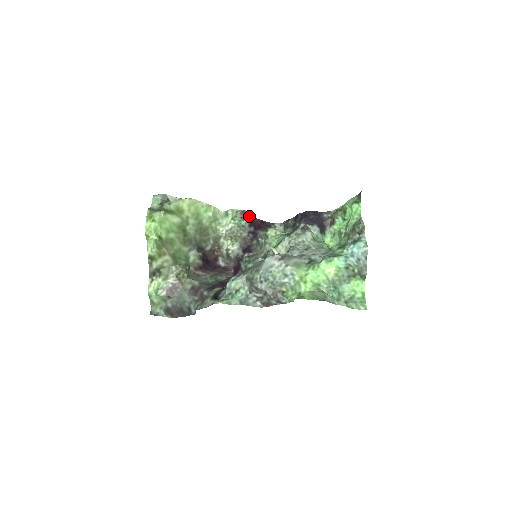
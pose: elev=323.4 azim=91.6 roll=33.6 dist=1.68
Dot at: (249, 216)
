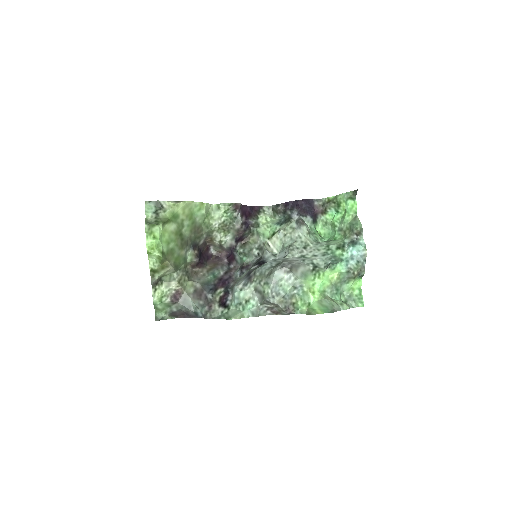
Dot at: (240, 206)
